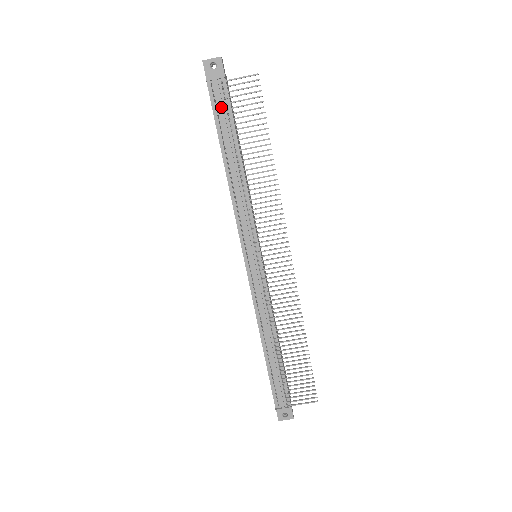
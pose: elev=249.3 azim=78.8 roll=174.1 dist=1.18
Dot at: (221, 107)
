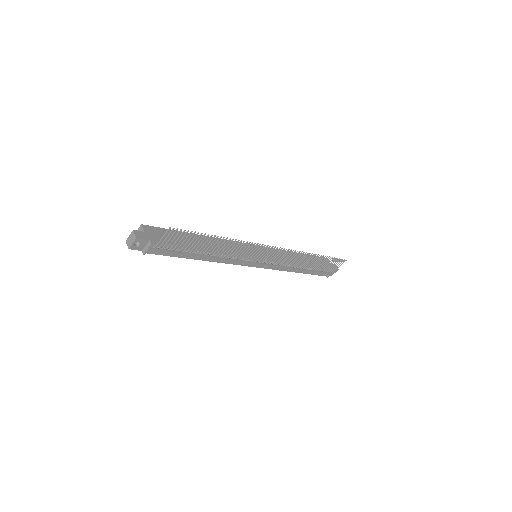
Dot at: (168, 252)
